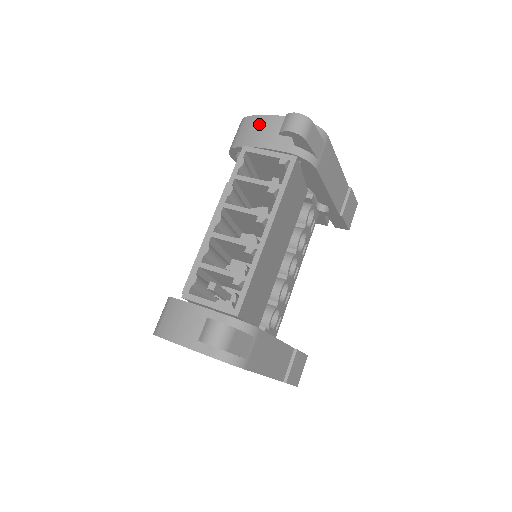
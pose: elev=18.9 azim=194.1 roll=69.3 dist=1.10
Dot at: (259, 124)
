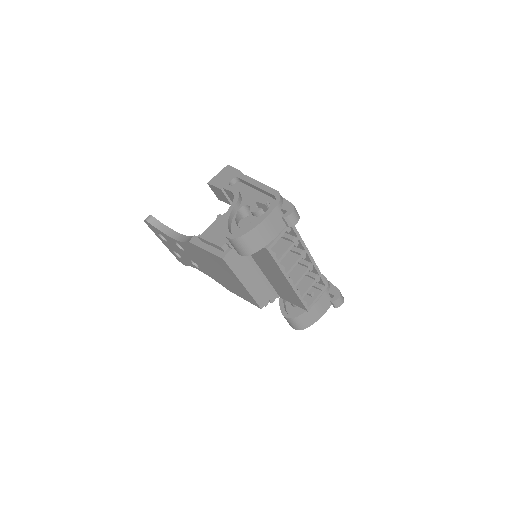
Dot at: (260, 232)
